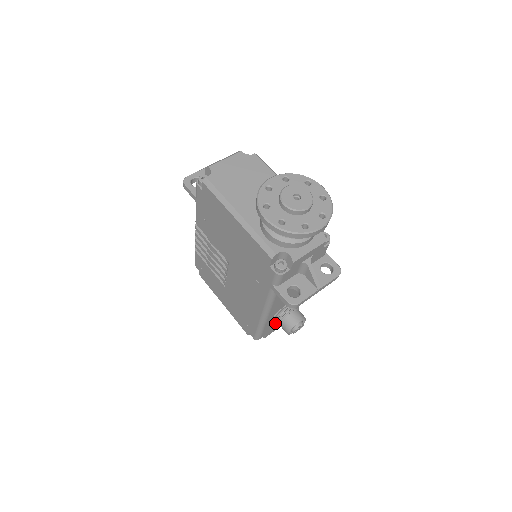
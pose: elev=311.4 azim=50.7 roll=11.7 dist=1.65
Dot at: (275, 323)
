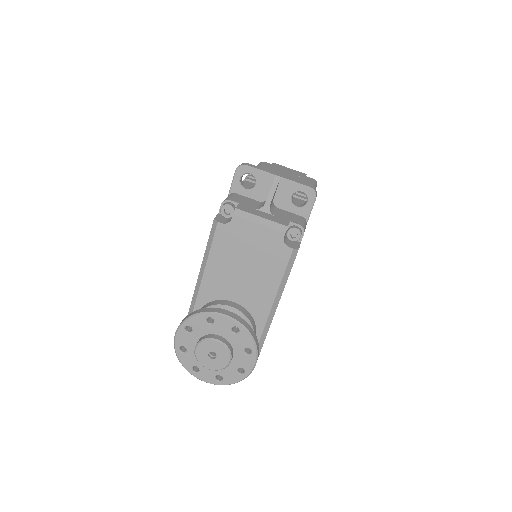
Dot at: occluded
